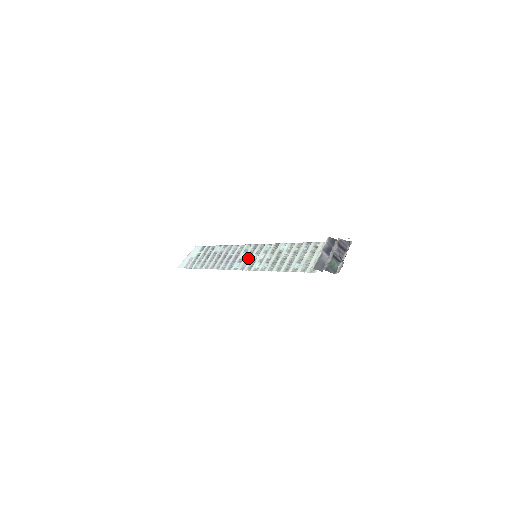
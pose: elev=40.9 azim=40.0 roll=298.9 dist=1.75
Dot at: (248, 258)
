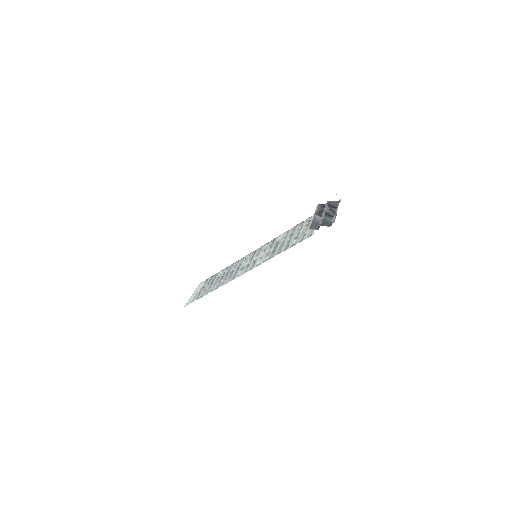
Dot at: (249, 263)
